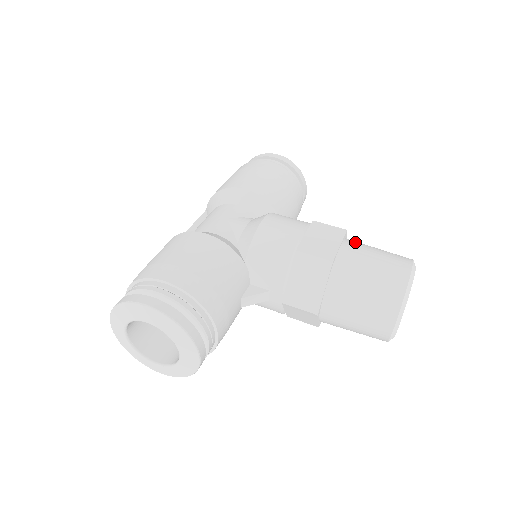
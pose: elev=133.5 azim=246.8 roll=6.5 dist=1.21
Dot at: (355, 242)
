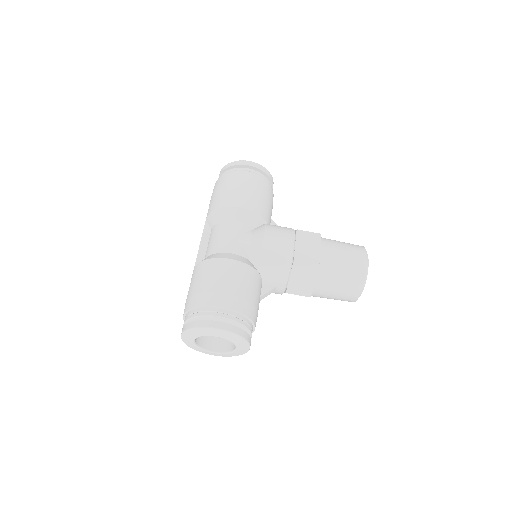
Dot at: (328, 242)
